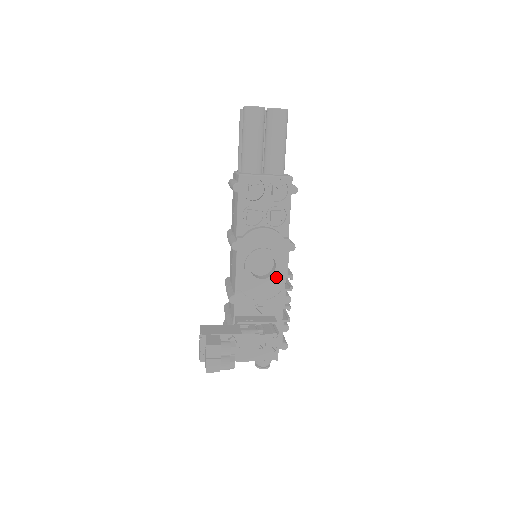
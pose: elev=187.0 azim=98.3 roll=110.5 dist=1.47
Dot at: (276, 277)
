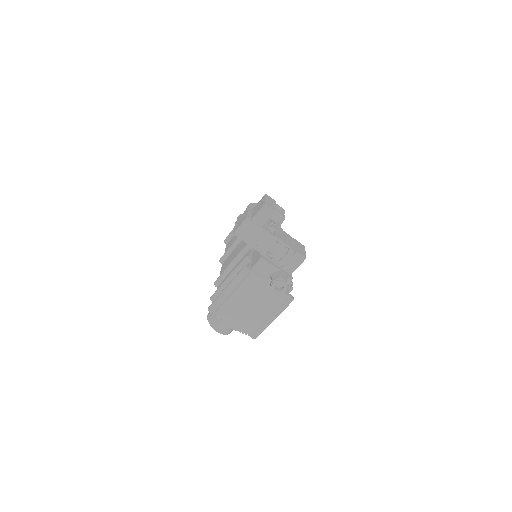
Dot at: occluded
